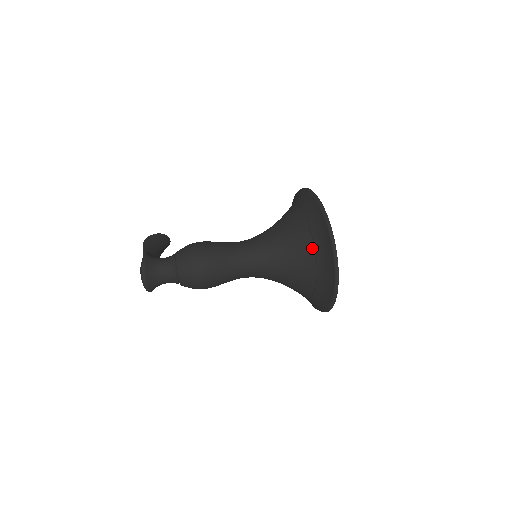
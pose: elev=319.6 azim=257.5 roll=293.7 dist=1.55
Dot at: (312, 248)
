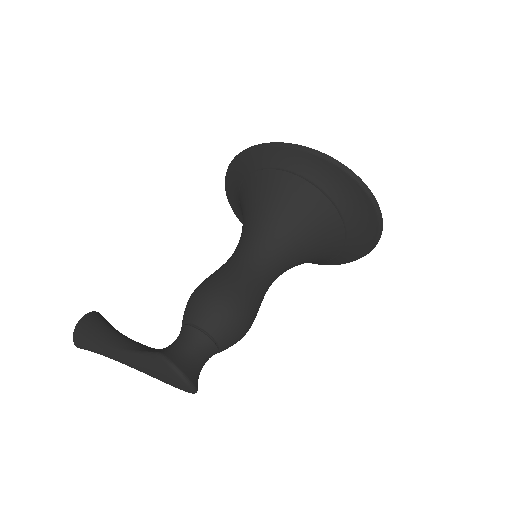
Dot at: (331, 205)
